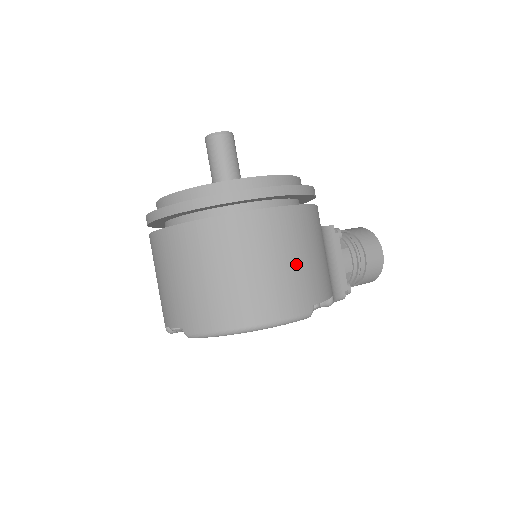
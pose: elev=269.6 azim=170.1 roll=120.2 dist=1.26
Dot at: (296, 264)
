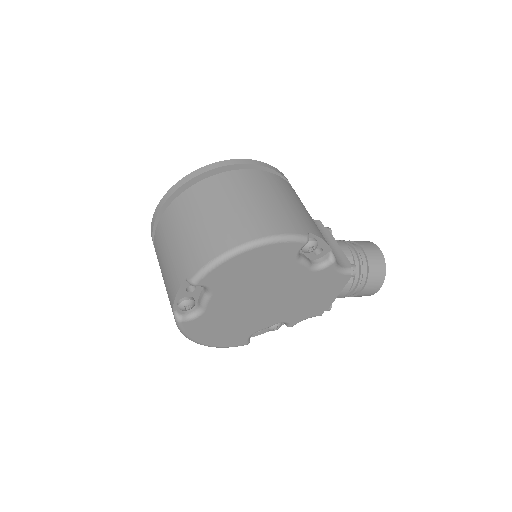
Dot at: (281, 203)
